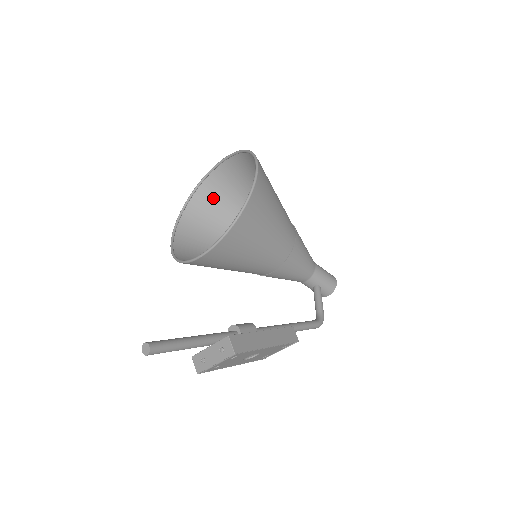
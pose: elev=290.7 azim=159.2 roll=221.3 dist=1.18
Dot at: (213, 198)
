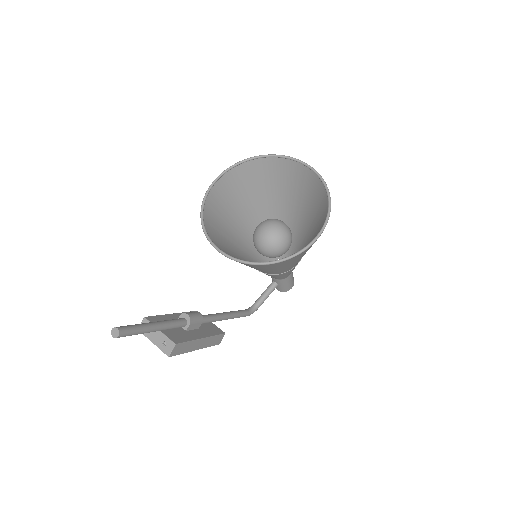
Dot at: (278, 173)
